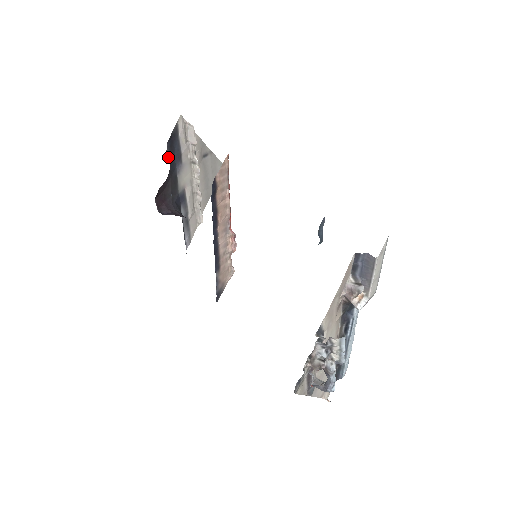
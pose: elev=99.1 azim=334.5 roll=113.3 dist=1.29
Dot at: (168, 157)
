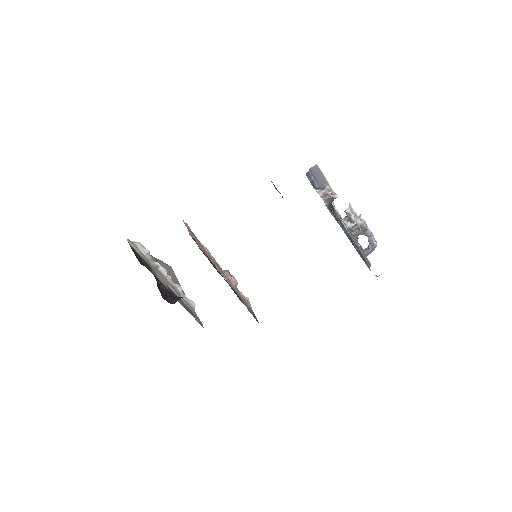
Dot at: occluded
